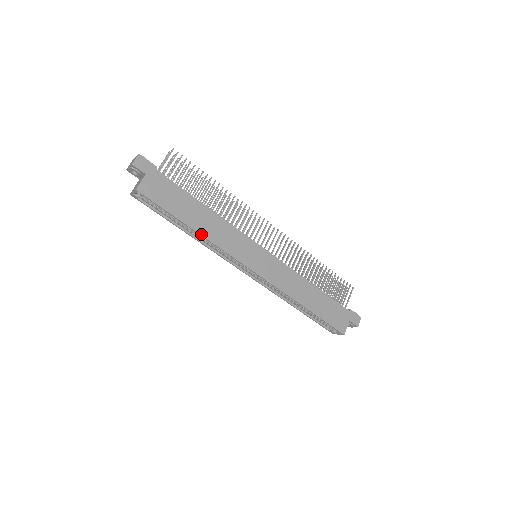
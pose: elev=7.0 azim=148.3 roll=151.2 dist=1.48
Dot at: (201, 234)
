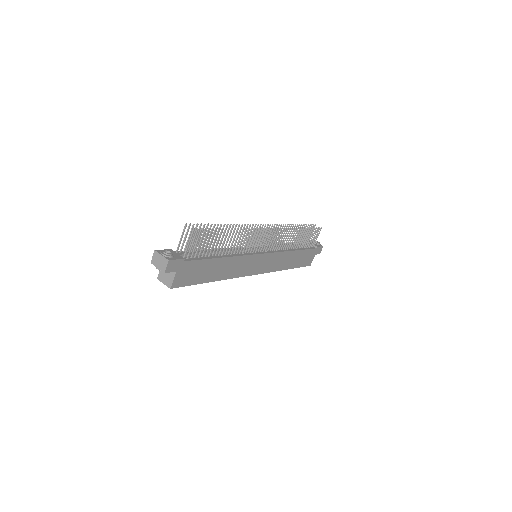
Dot at: occluded
